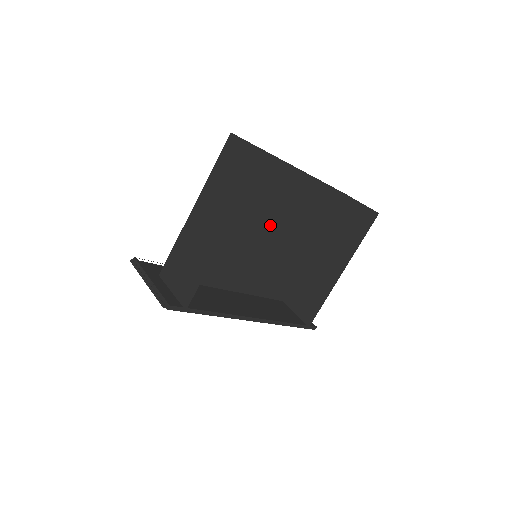
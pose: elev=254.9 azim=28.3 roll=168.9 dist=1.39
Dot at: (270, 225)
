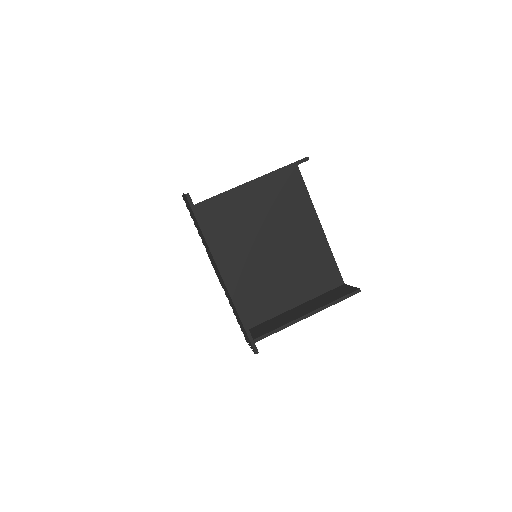
Dot at: (280, 248)
